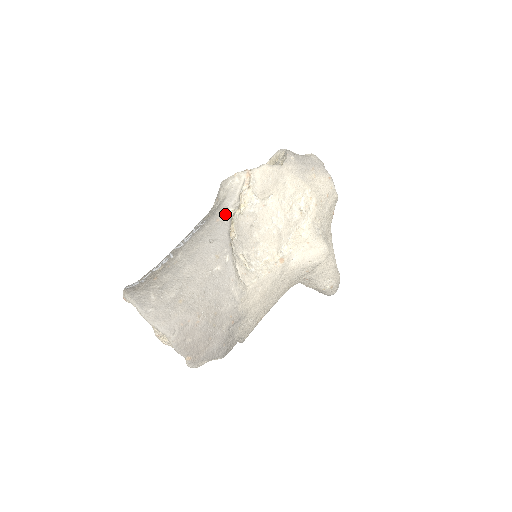
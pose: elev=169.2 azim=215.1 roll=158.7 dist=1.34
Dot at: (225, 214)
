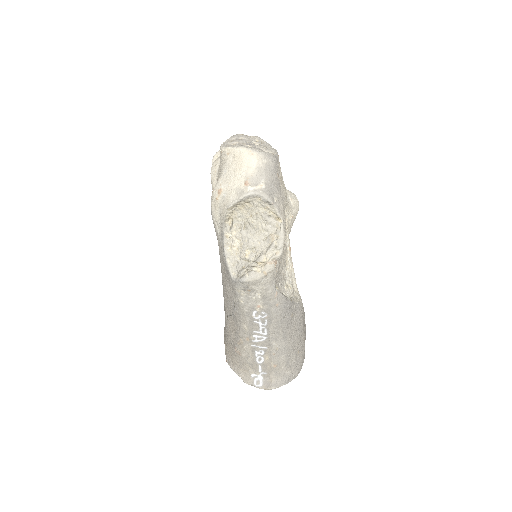
Dot at: (278, 297)
